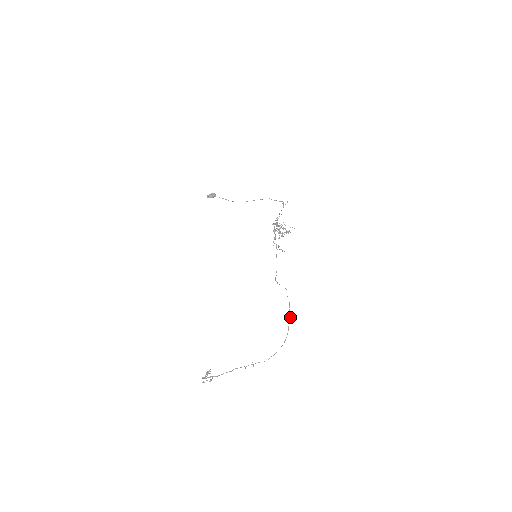
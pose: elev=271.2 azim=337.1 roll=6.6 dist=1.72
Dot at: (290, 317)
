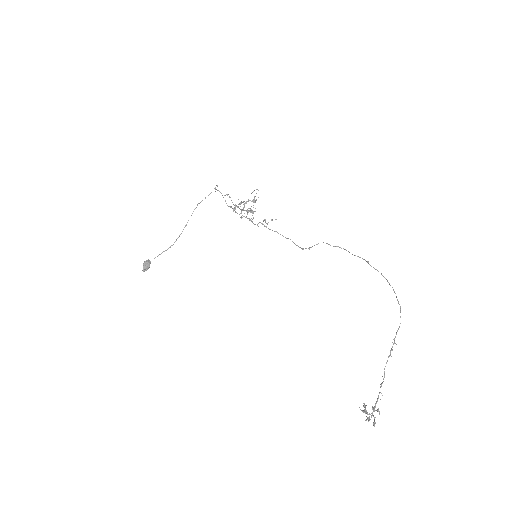
Dot at: (363, 259)
